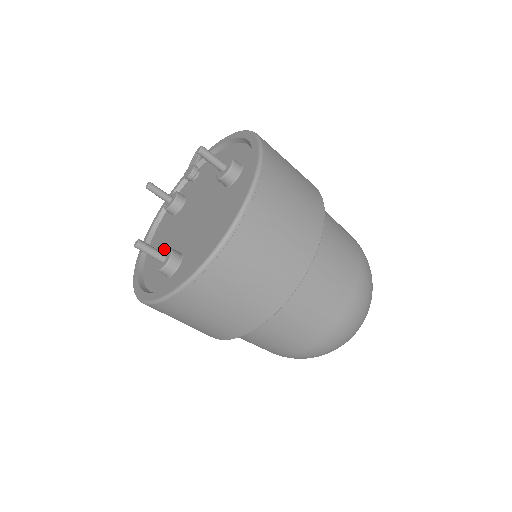
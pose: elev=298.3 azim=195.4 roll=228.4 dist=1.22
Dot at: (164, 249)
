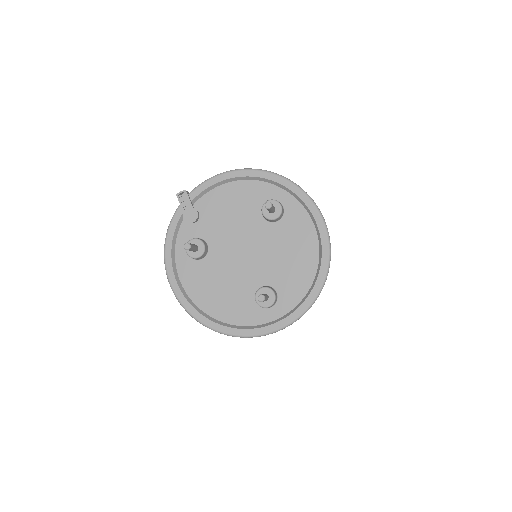
Dot at: (227, 290)
